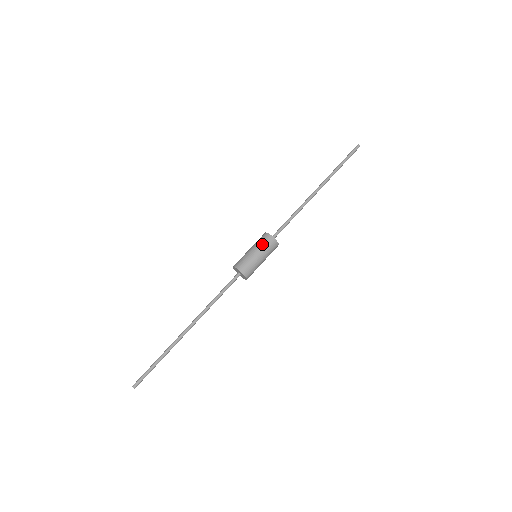
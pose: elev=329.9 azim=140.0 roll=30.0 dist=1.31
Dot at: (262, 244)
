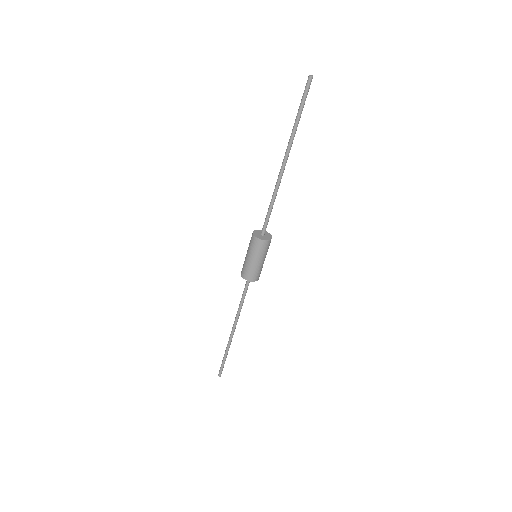
Dot at: (255, 250)
